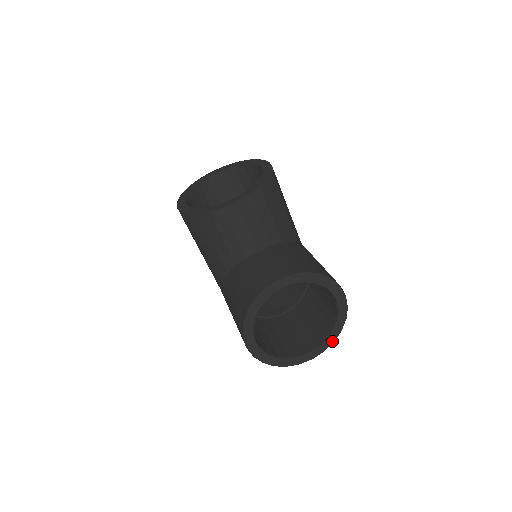
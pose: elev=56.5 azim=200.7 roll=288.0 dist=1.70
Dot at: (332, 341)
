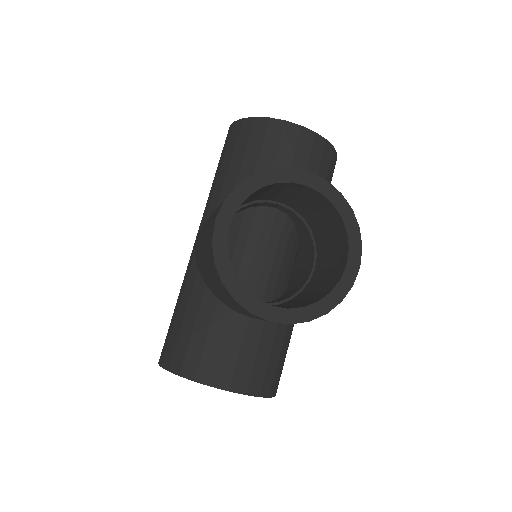
Dot at: occluded
